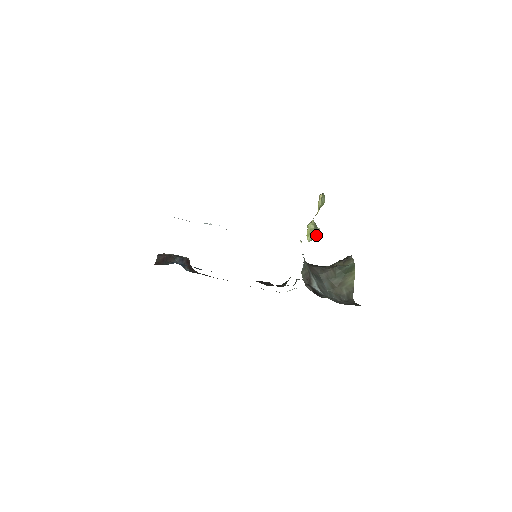
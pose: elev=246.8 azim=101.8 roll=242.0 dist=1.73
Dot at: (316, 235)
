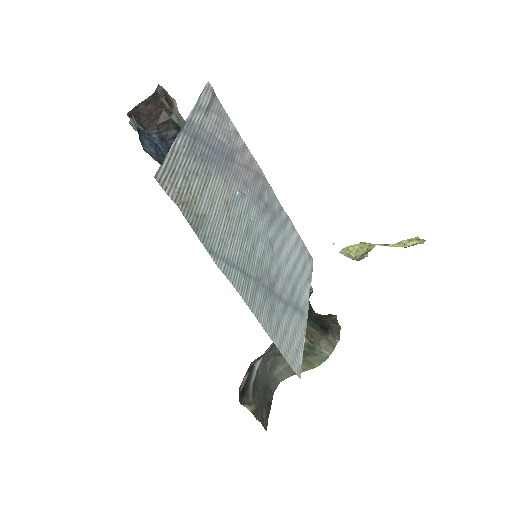
Dot at: (354, 259)
